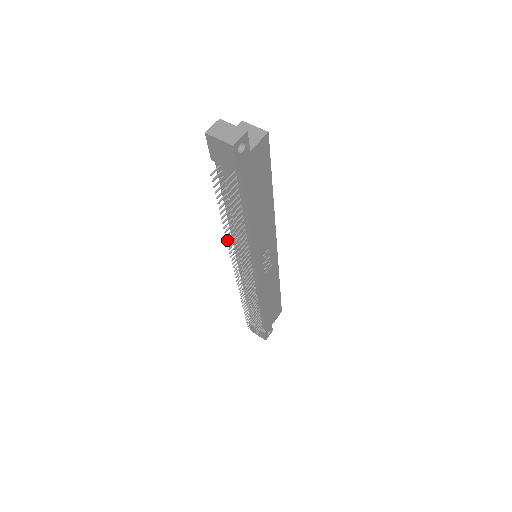
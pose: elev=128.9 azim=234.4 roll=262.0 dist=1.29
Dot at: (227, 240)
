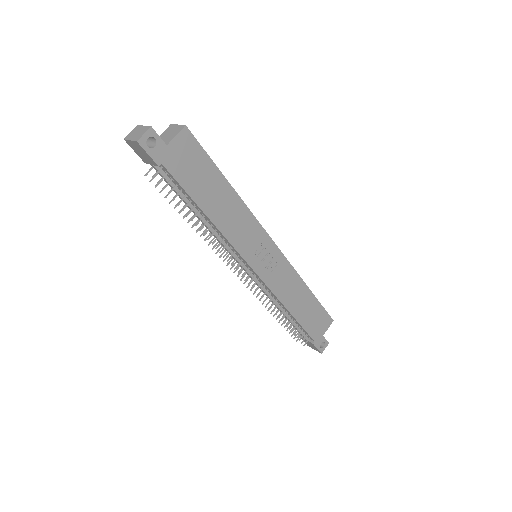
Dot at: (204, 240)
